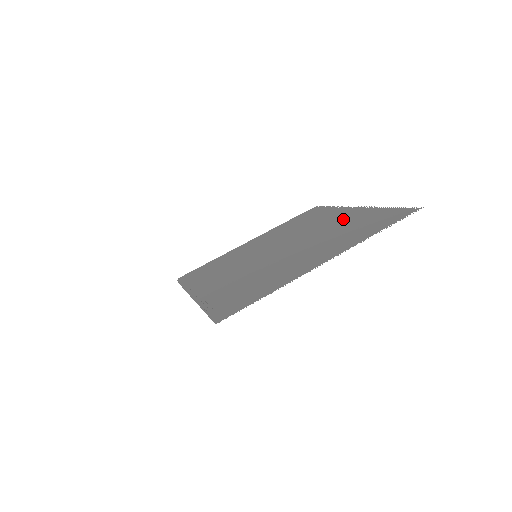
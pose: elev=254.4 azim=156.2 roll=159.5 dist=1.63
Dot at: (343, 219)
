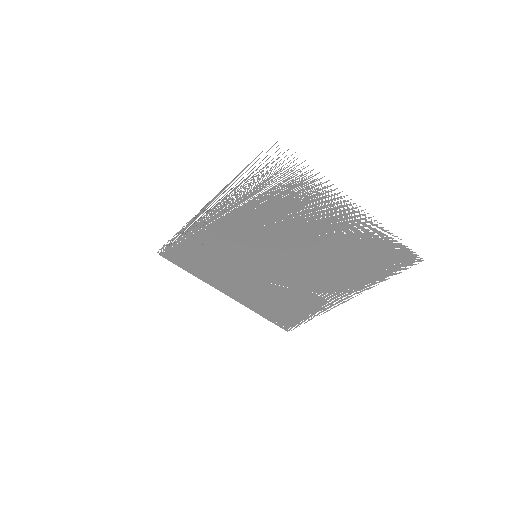
Dot at: (340, 281)
